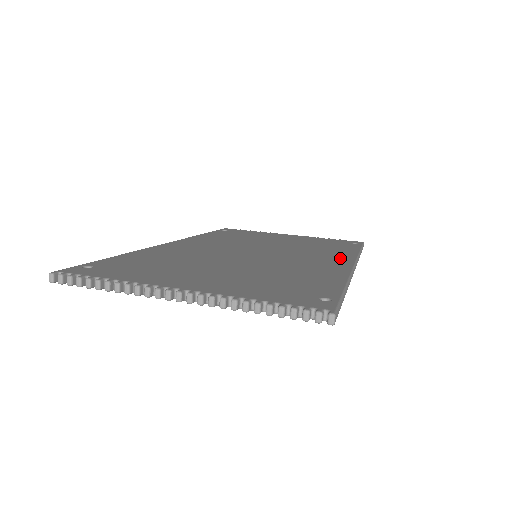
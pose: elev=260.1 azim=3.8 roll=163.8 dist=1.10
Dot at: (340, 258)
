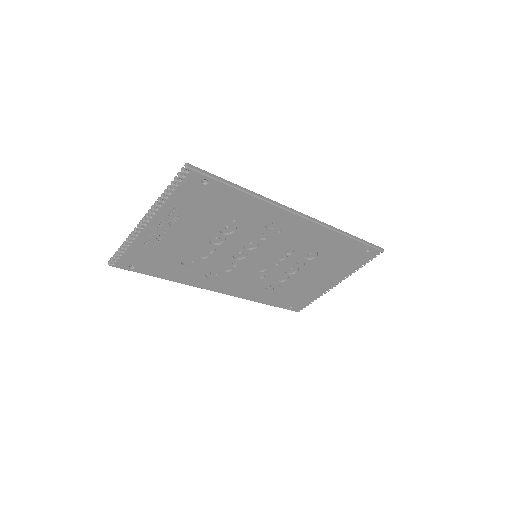
Dot at: occluded
